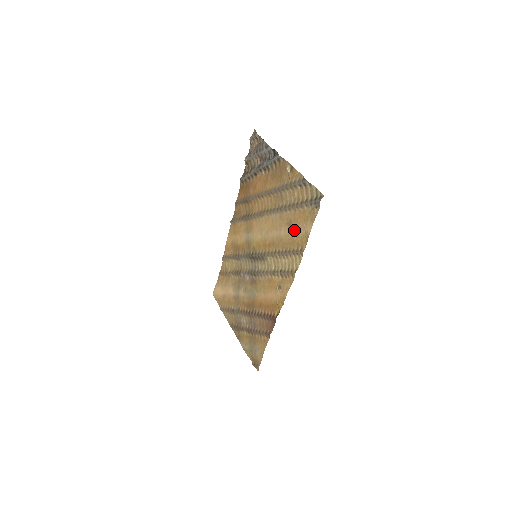
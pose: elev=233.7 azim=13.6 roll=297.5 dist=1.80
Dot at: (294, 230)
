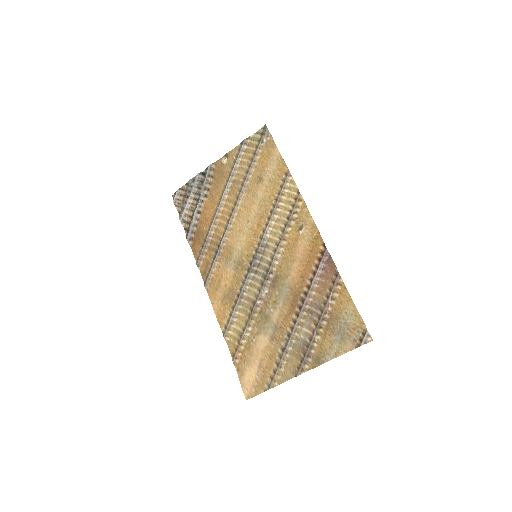
Dot at: (267, 175)
